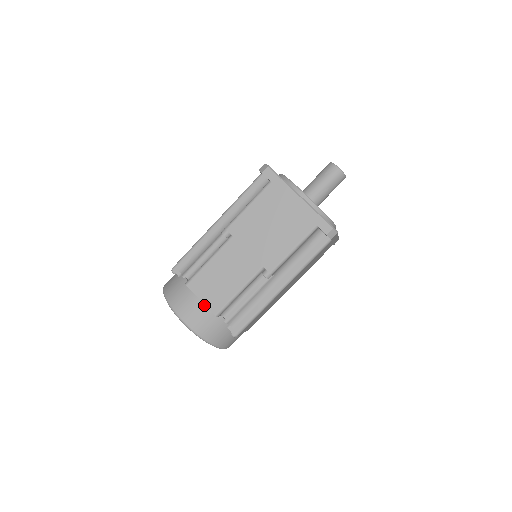
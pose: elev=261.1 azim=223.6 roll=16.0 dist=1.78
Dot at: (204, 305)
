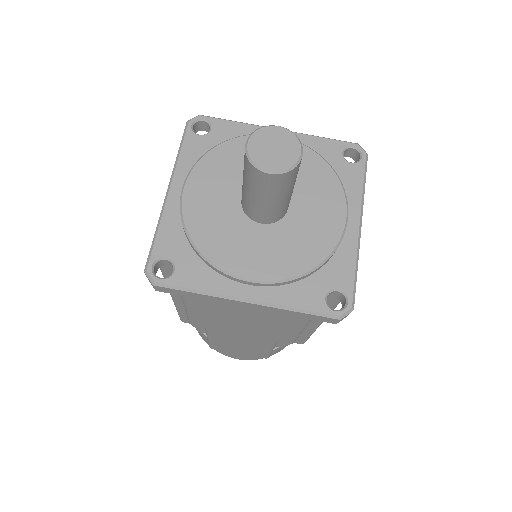
Dot at: (246, 355)
